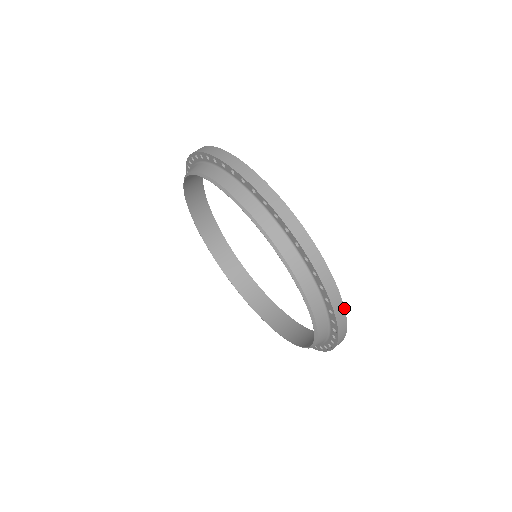
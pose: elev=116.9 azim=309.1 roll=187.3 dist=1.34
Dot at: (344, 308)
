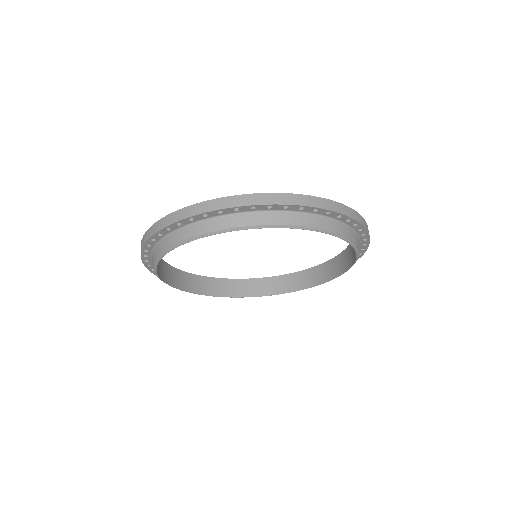
Dot at: occluded
